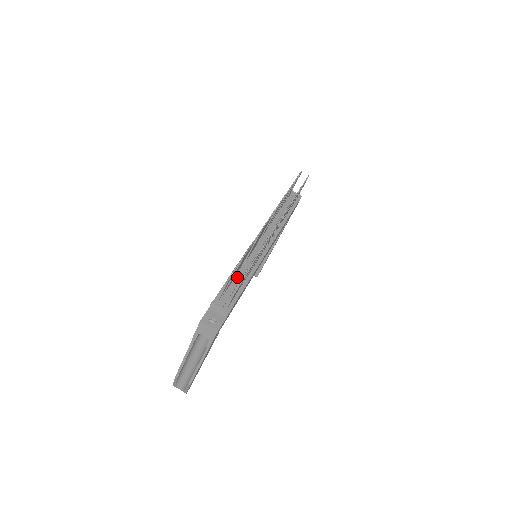
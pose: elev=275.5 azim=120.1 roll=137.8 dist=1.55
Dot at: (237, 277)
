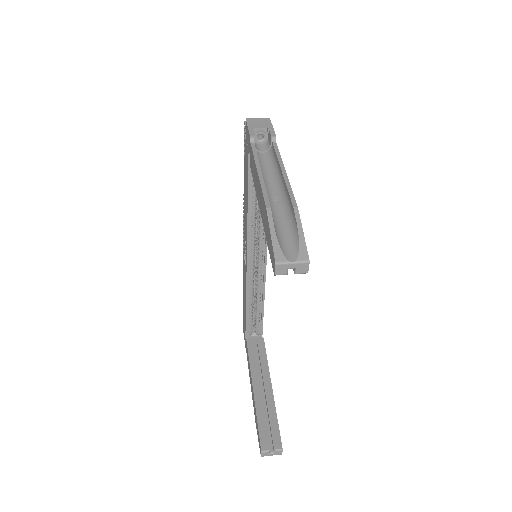
Dot at: occluded
